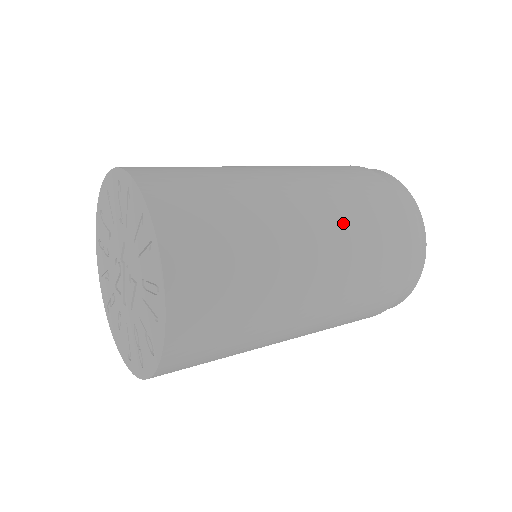
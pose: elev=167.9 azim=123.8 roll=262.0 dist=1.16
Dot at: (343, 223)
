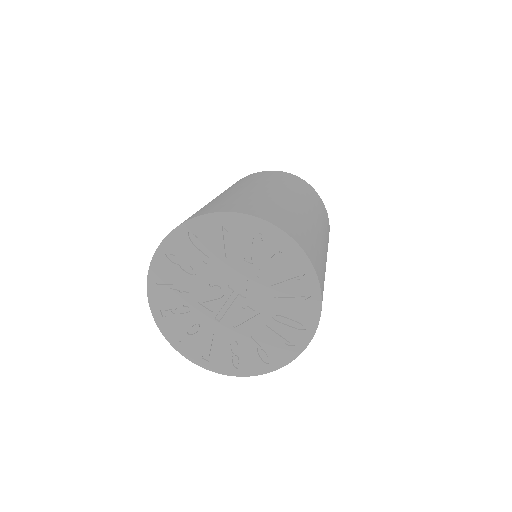
Dot at: occluded
